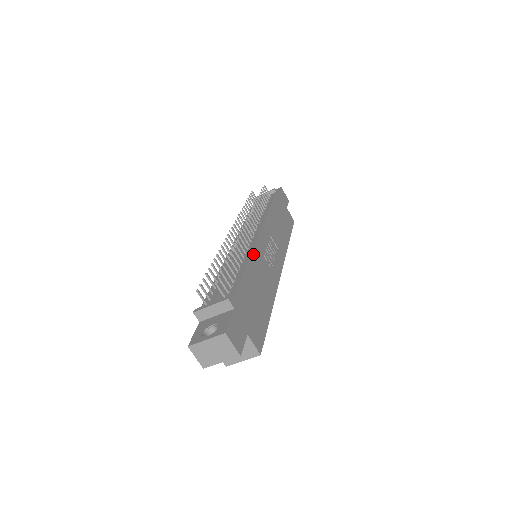
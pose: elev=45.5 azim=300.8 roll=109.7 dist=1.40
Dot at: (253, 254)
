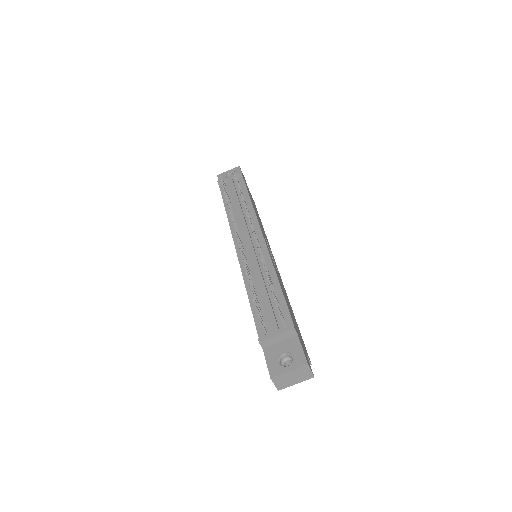
Dot at: (273, 265)
